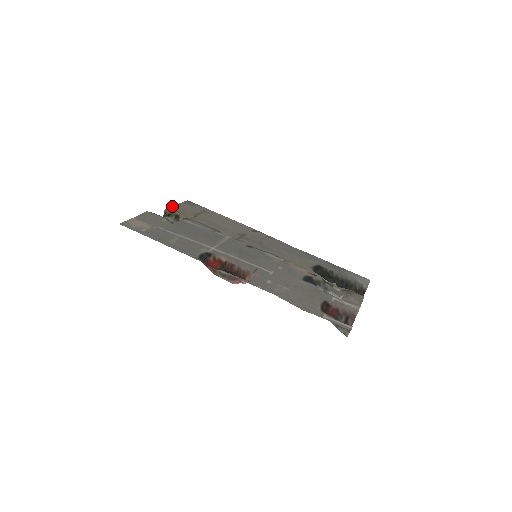
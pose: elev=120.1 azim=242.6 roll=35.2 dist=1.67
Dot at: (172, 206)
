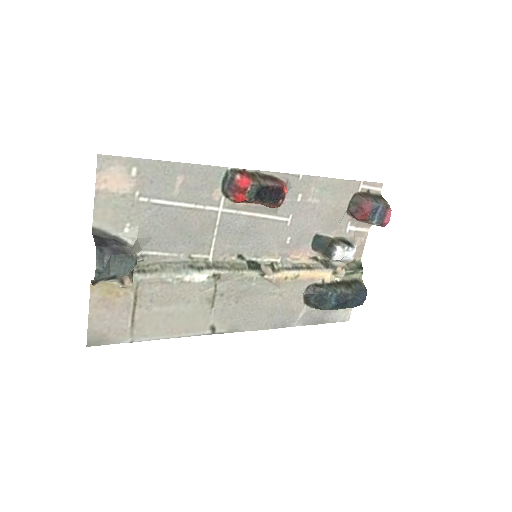
Dot at: (89, 302)
